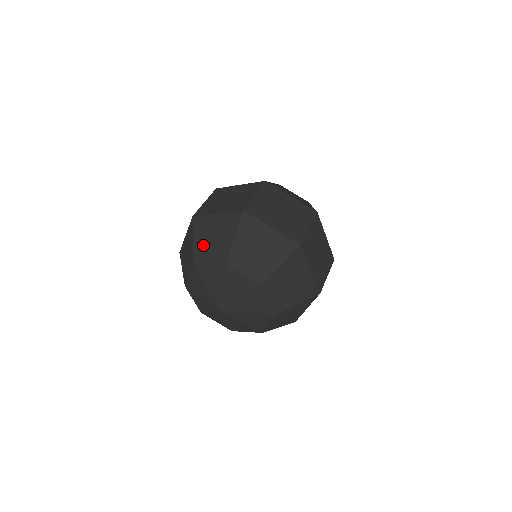
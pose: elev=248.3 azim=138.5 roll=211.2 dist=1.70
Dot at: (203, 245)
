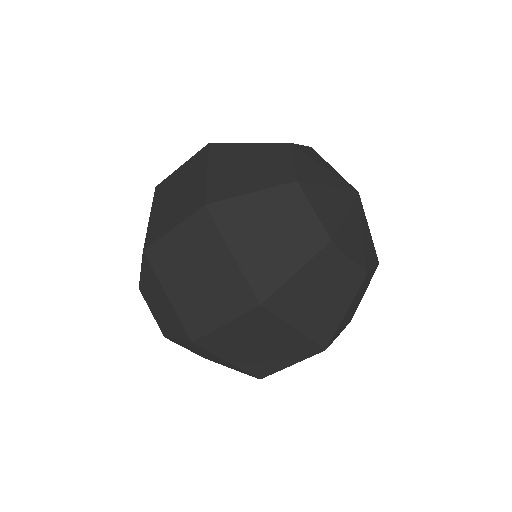
Dot at: (149, 292)
